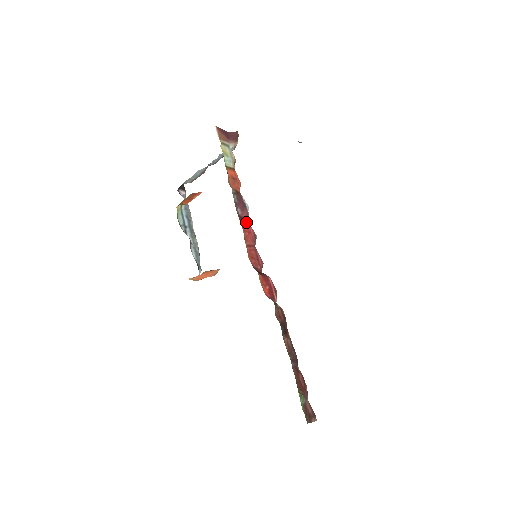
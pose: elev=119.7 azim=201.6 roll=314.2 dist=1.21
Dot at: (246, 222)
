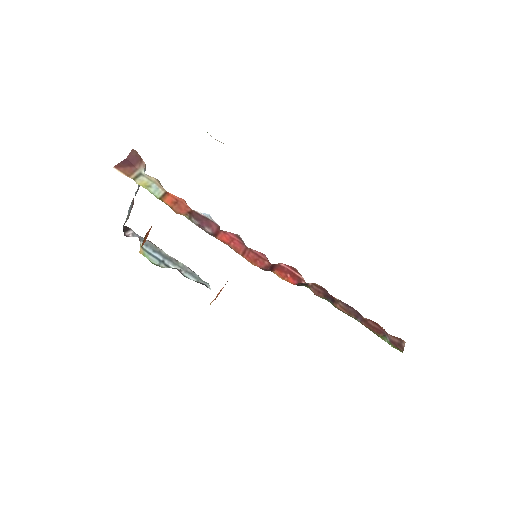
Dot at: (222, 233)
